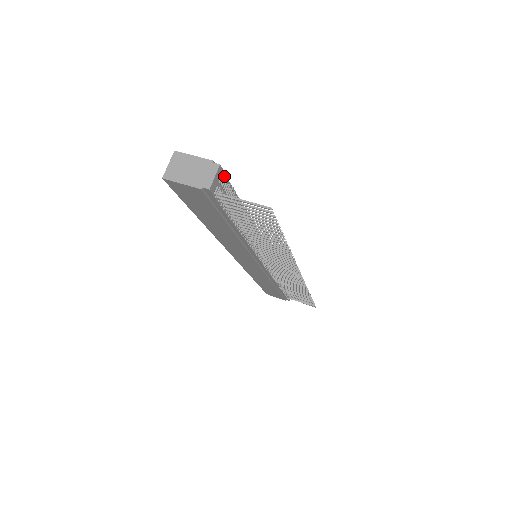
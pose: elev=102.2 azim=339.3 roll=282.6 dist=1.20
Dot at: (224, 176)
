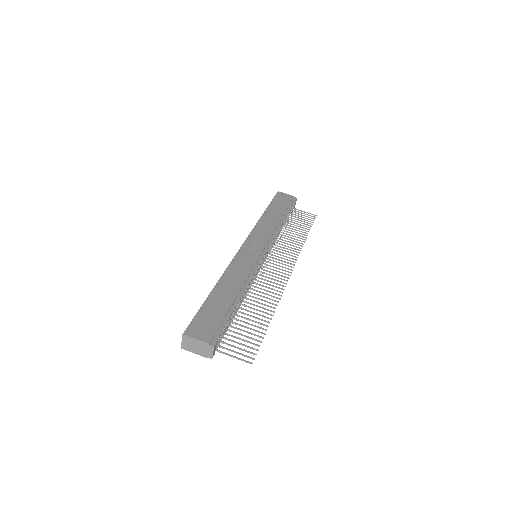
Dot at: (218, 339)
